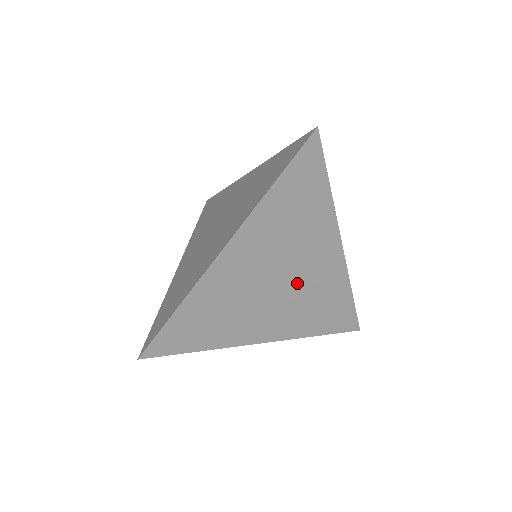
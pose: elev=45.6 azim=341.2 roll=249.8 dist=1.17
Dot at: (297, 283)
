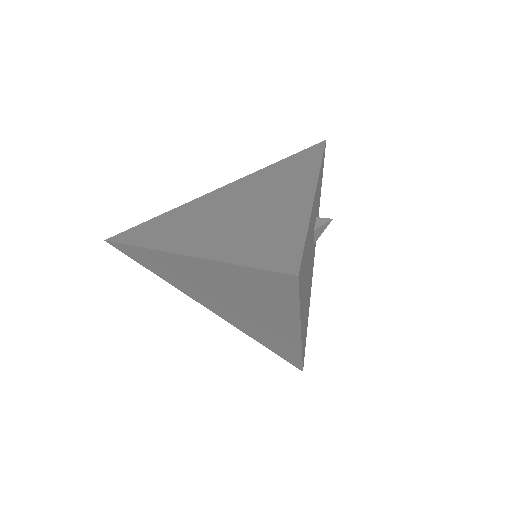
Dot at: (247, 315)
